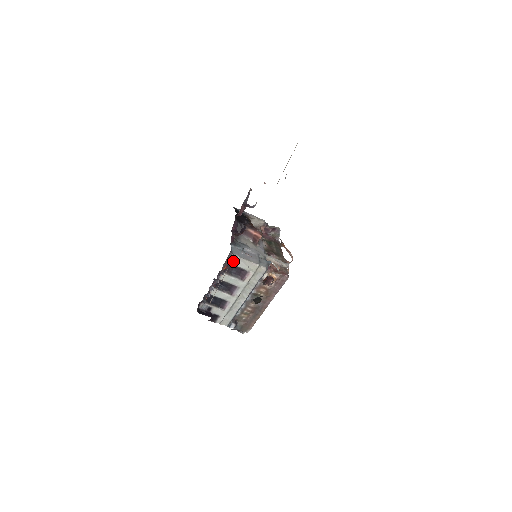
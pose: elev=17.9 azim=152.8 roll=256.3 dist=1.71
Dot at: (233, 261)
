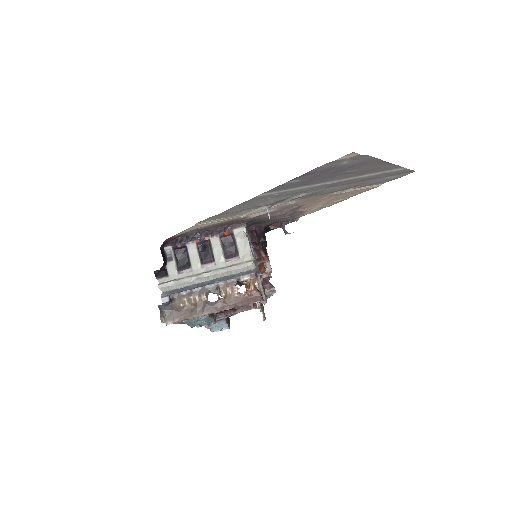
Dot at: (239, 234)
